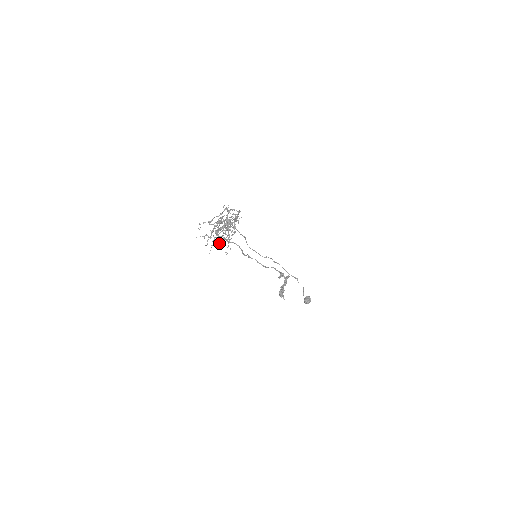
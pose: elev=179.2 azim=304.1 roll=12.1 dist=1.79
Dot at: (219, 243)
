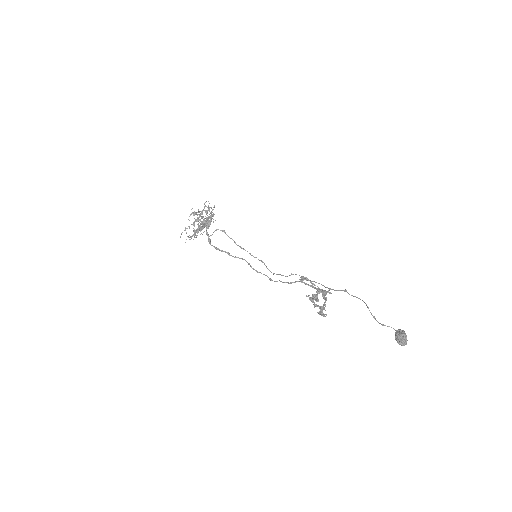
Dot at: (195, 233)
